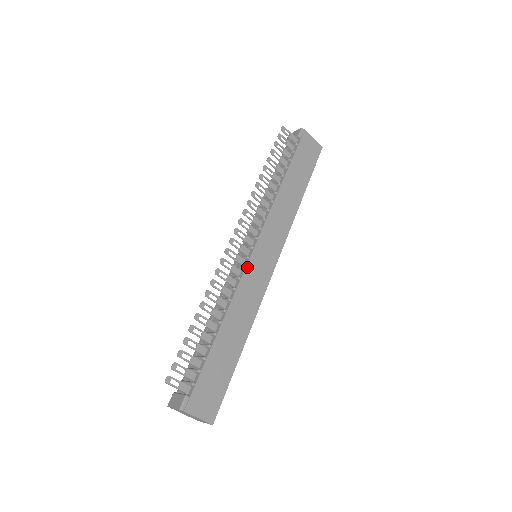
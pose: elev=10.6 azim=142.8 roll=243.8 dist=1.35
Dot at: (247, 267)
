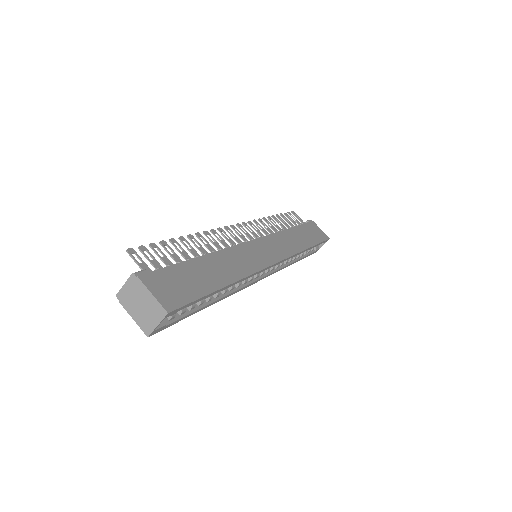
Dot at: (245, 244)
